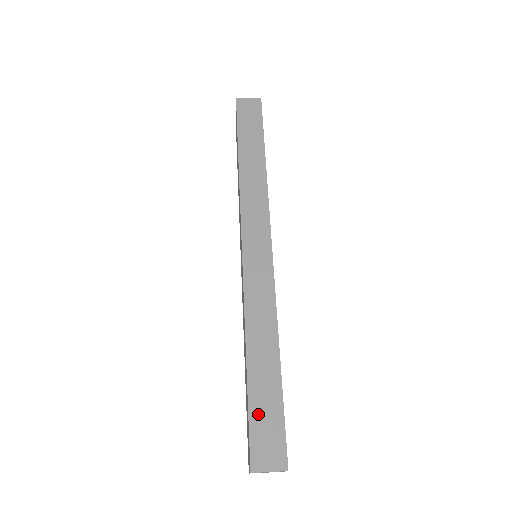
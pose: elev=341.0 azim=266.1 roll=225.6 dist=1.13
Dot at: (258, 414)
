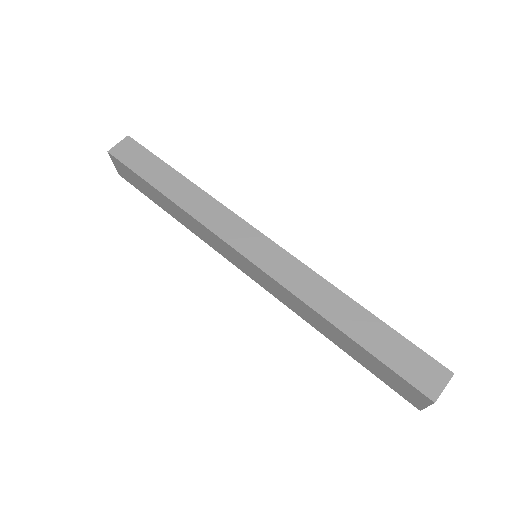
Dot at: (393, 359)
